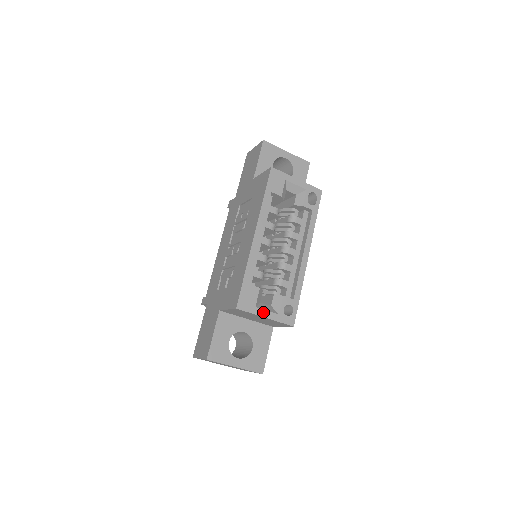
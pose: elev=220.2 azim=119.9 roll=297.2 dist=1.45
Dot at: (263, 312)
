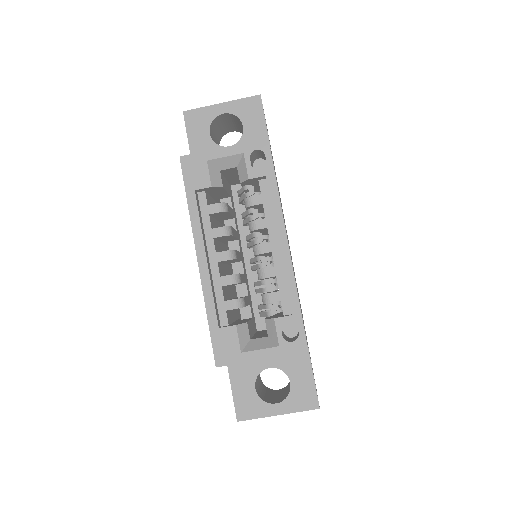
Dot at: (255, 354)
